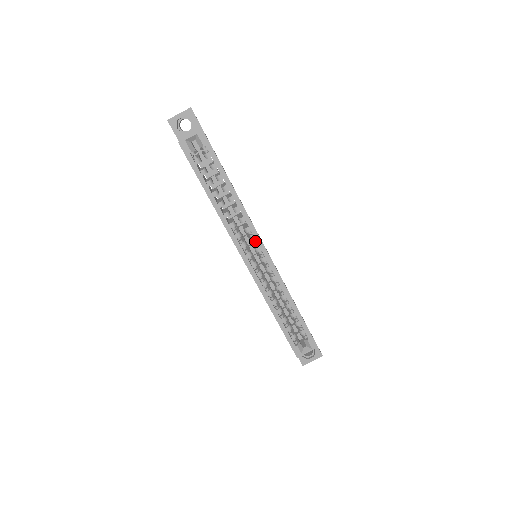
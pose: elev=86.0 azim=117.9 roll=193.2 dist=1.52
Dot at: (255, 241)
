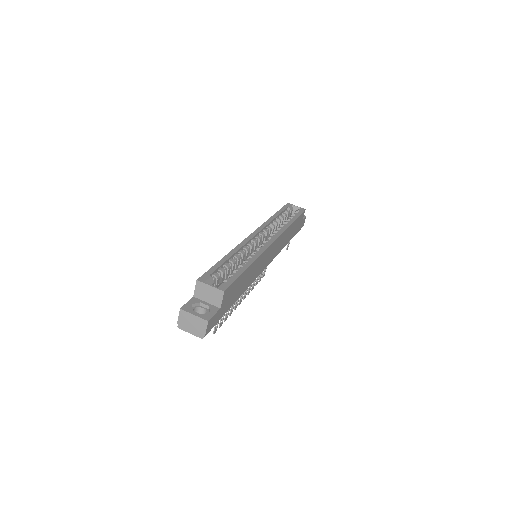
Dot at: occluded
